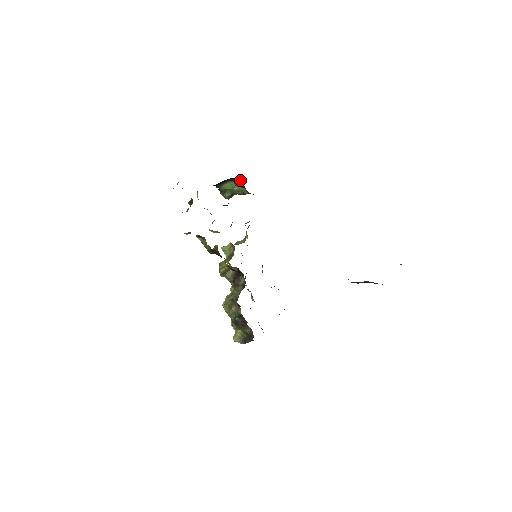
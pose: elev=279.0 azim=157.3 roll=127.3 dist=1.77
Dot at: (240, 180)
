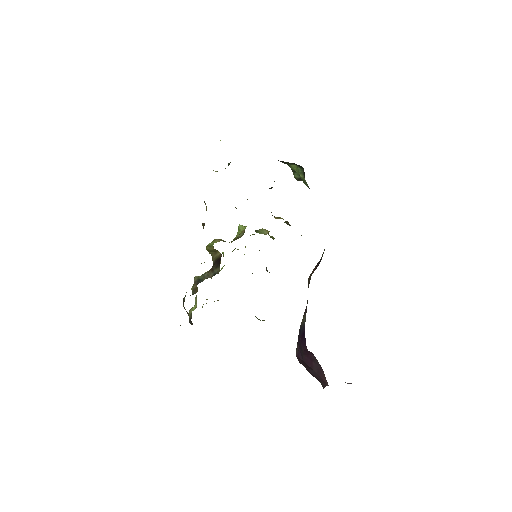
Dot at: occluded
